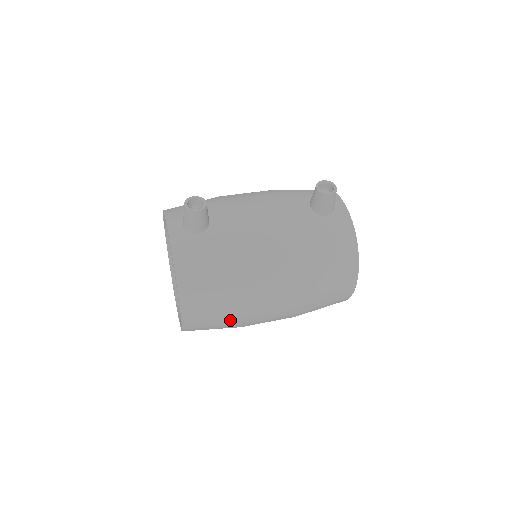
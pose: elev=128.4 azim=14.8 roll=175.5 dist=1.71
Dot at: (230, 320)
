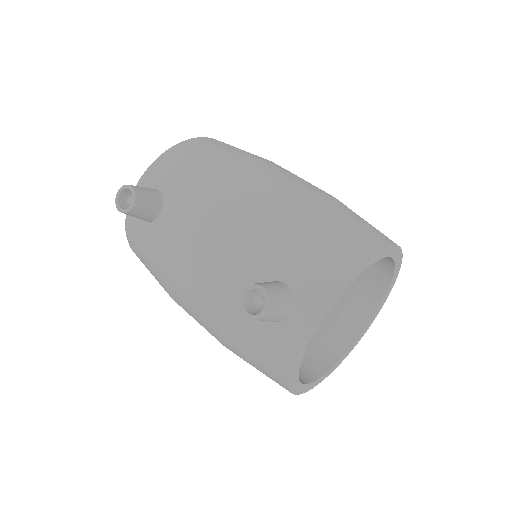
Dot at: occluded
